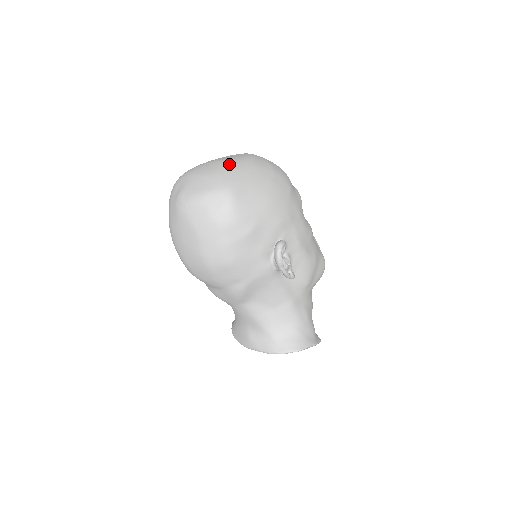
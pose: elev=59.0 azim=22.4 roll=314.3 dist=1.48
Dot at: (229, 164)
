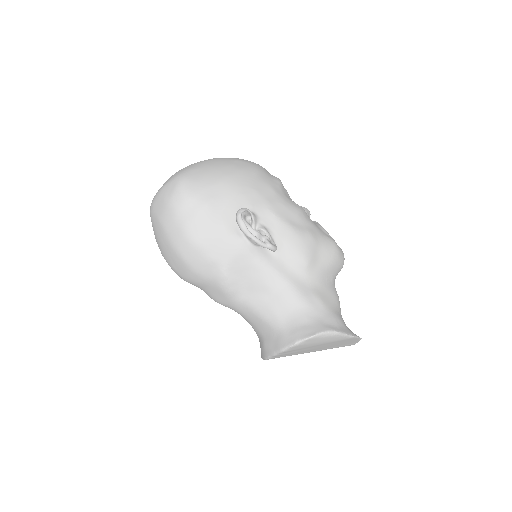
Dot at: (191, 164)
